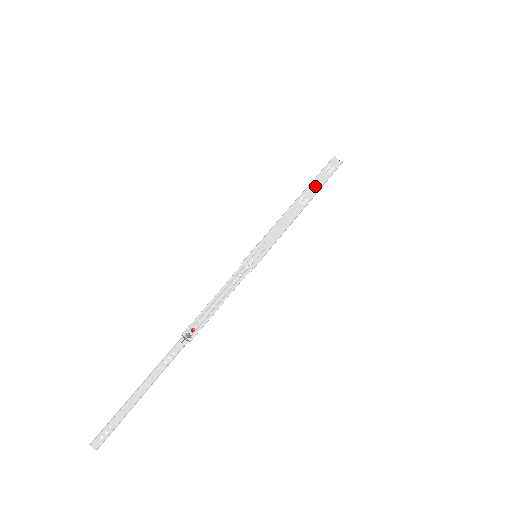
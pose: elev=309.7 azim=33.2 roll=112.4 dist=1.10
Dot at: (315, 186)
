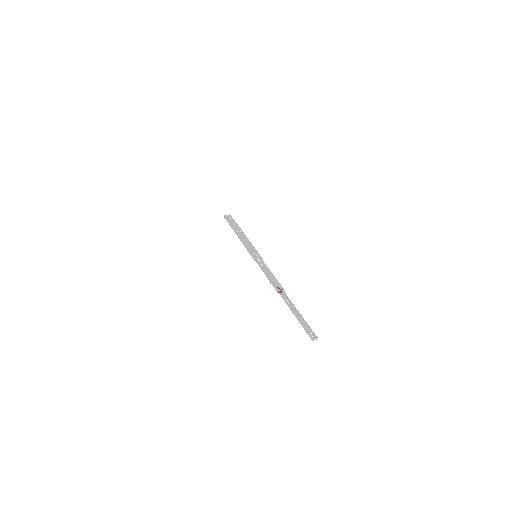
Dot at: (235, 226)
